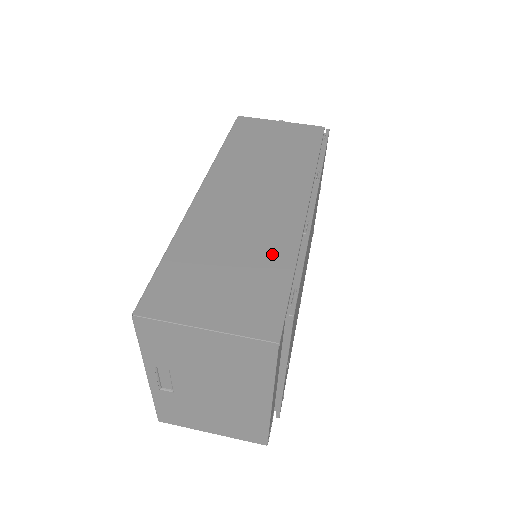
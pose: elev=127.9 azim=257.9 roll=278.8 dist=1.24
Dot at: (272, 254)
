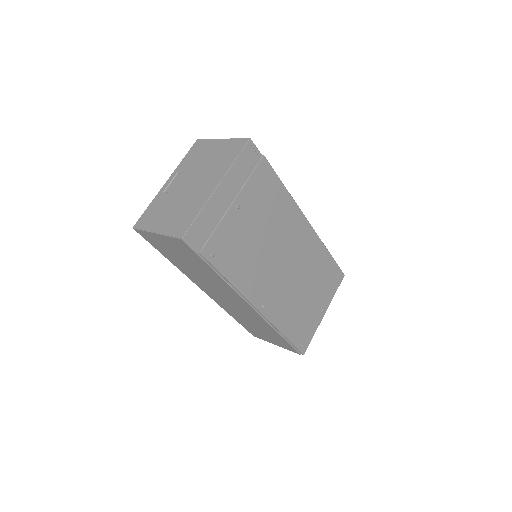
Dot at: occluded
